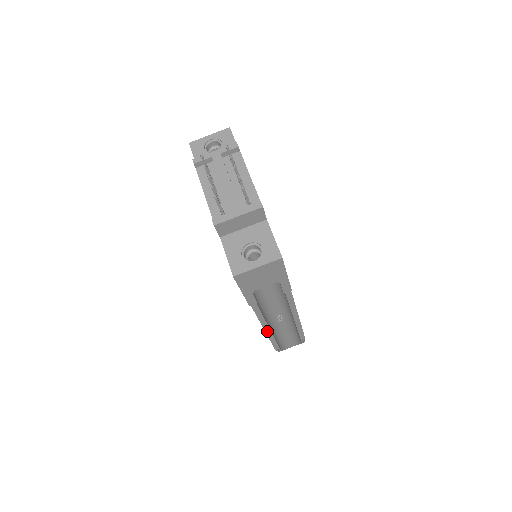
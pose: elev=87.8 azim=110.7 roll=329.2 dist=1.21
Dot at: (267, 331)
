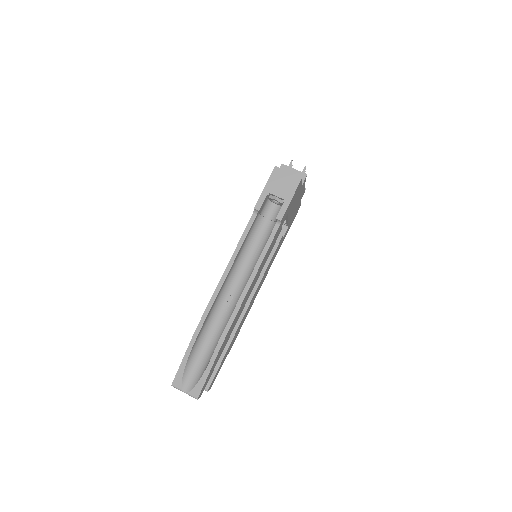
Dot at: (222, 279)
